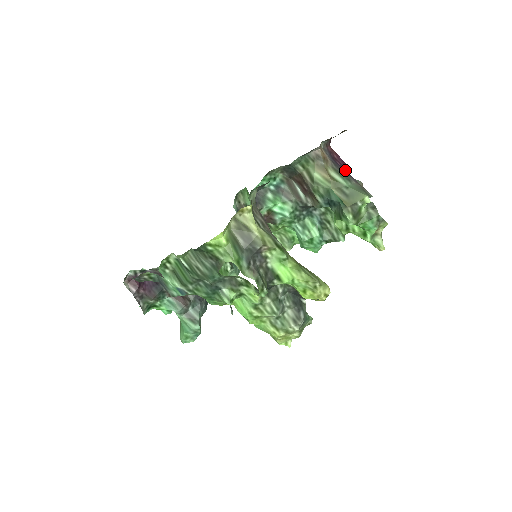
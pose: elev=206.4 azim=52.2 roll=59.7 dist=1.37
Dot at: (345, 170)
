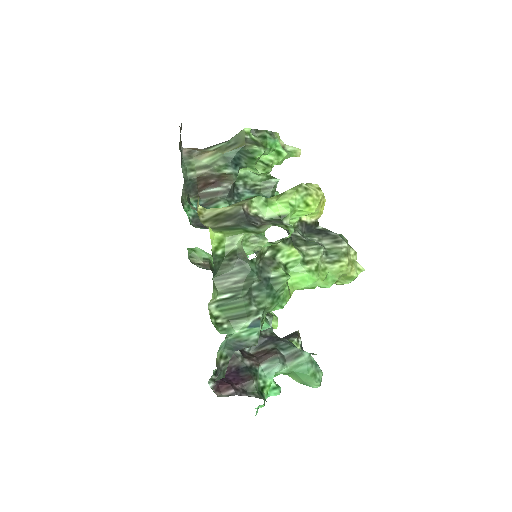
Dot at: occluded
